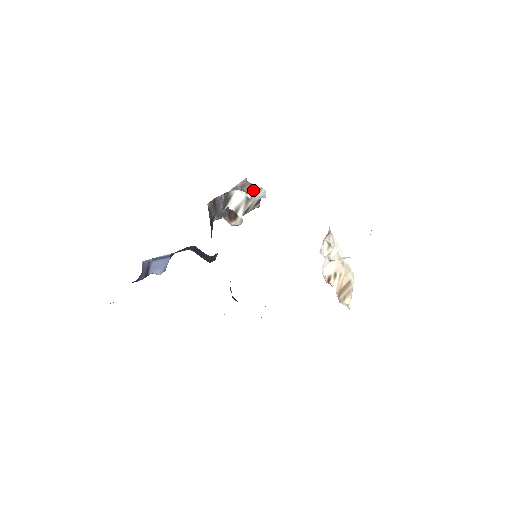
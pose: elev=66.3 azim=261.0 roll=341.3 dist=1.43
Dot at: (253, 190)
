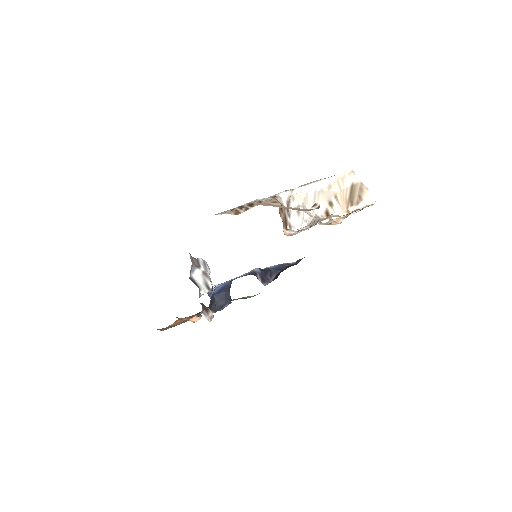
Dot at: (200, 263)
